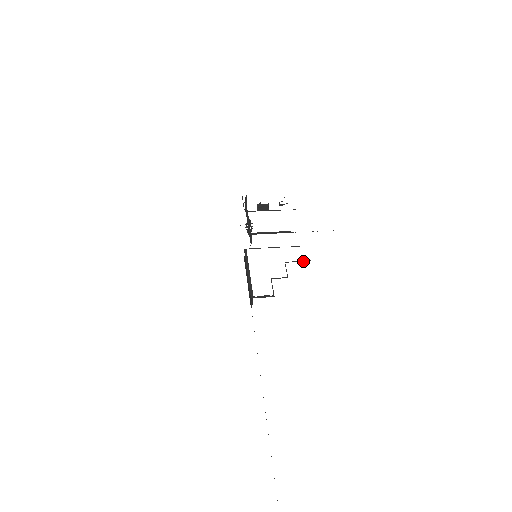
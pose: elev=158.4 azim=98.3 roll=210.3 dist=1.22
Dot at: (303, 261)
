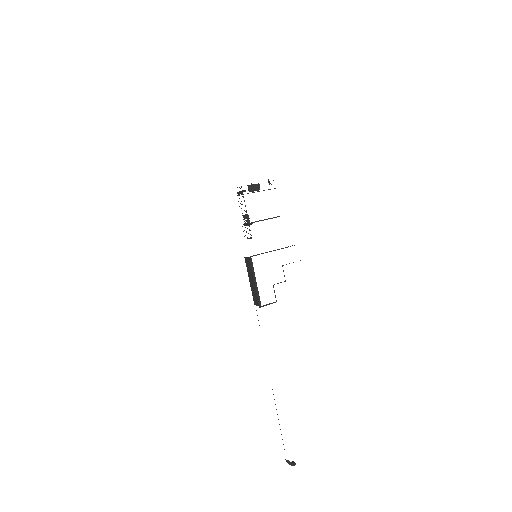
Dot at: occluded
